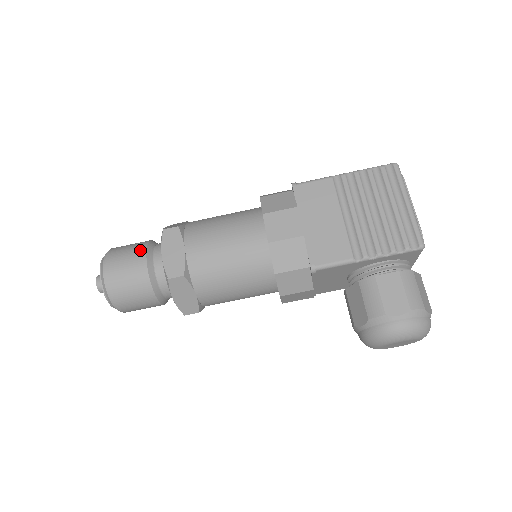
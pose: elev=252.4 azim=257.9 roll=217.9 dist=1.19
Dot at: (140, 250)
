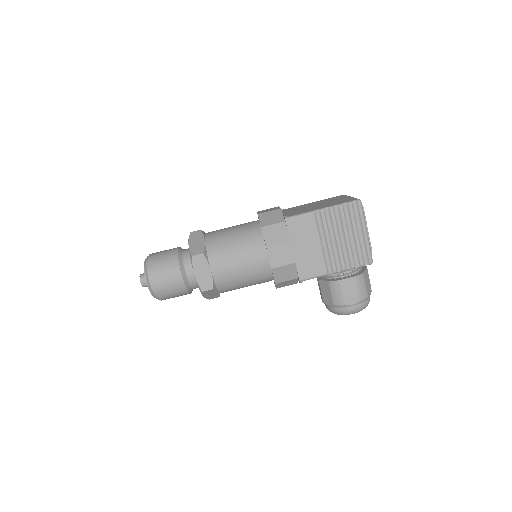
Dot at: (174, 266)
